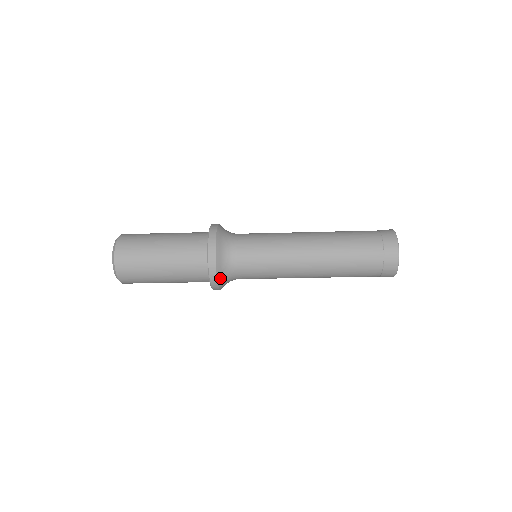
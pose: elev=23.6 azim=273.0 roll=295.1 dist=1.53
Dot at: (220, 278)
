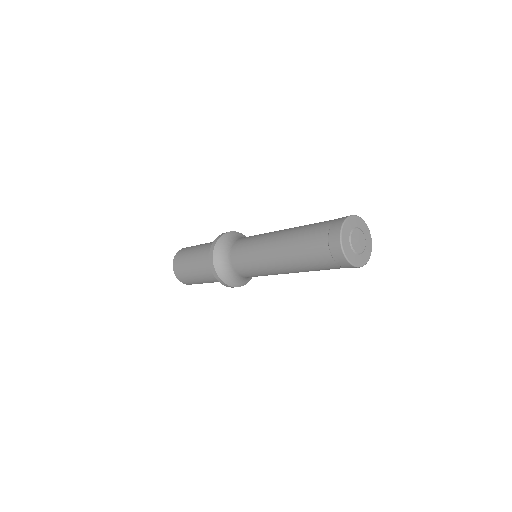
Dot at: (219, 270)
